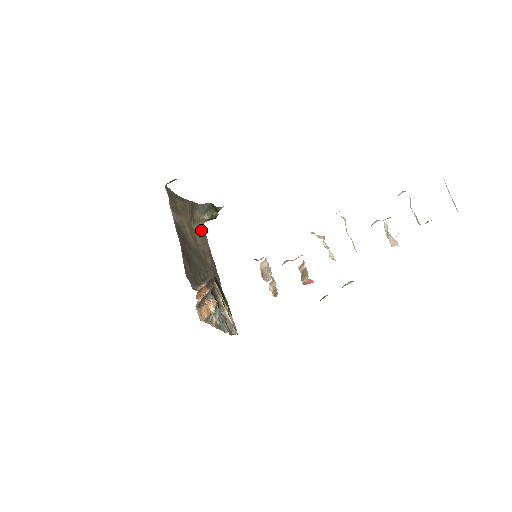
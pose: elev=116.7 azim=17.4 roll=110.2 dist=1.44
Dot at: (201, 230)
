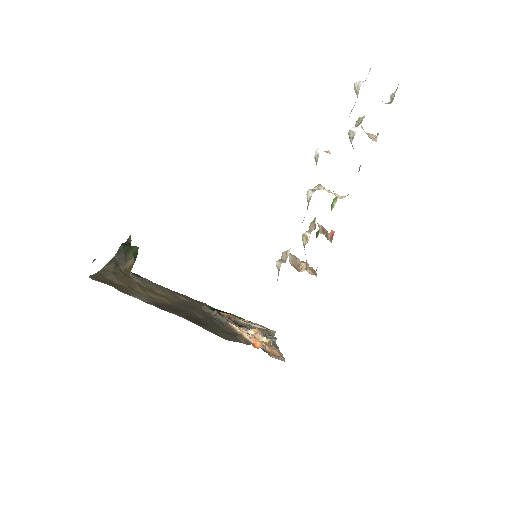
Dot at: occluded
